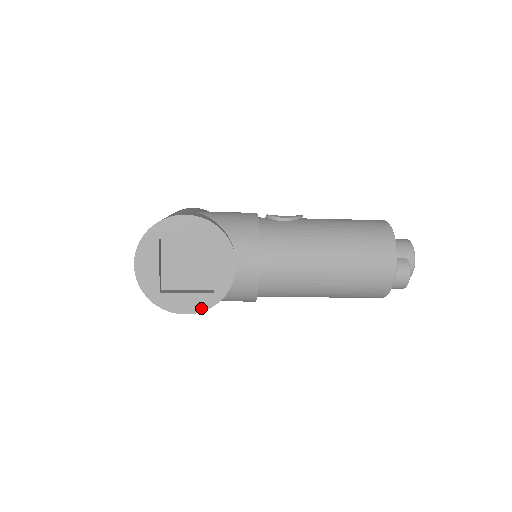
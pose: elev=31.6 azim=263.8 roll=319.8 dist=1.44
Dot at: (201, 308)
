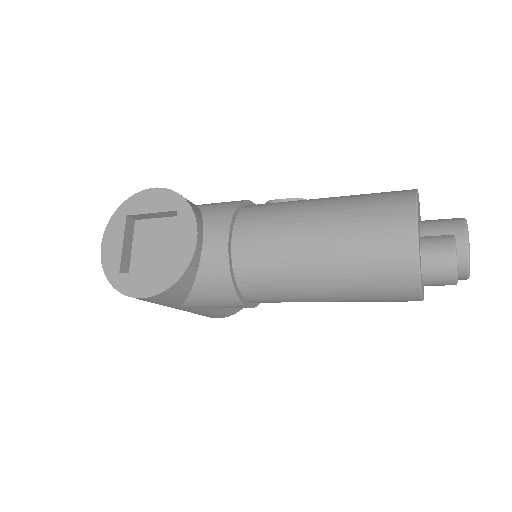
Dot at: (157, 290)
